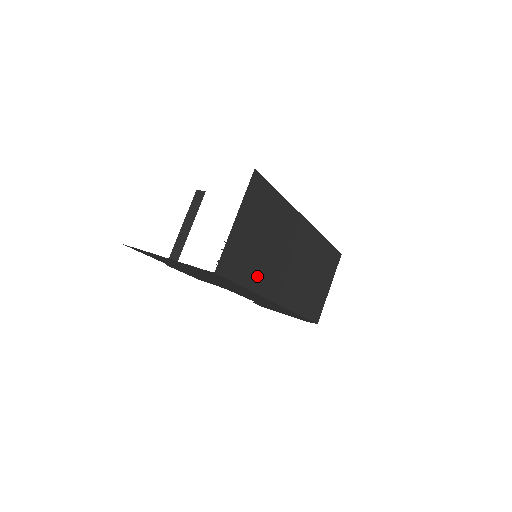
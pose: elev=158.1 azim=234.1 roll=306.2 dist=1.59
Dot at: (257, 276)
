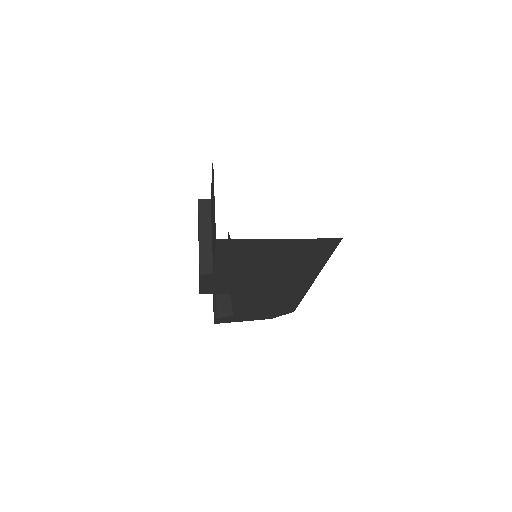
Dot at: occluded
